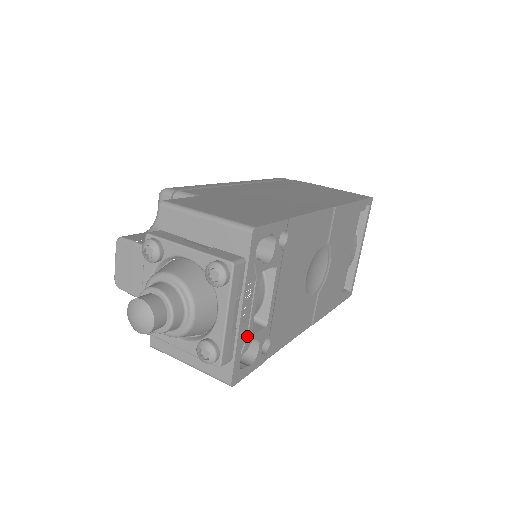
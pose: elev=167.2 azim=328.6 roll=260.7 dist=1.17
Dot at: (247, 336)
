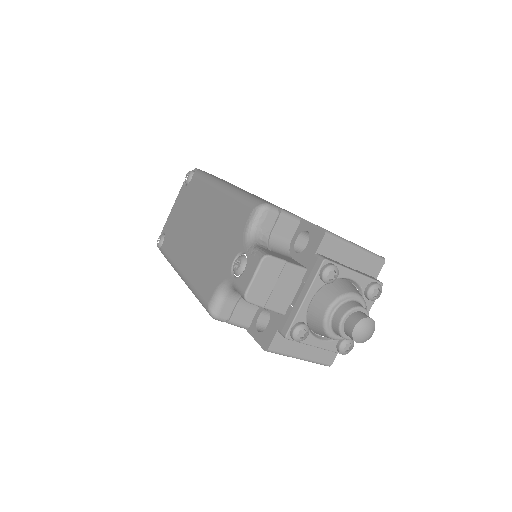
Dot at: occluded
